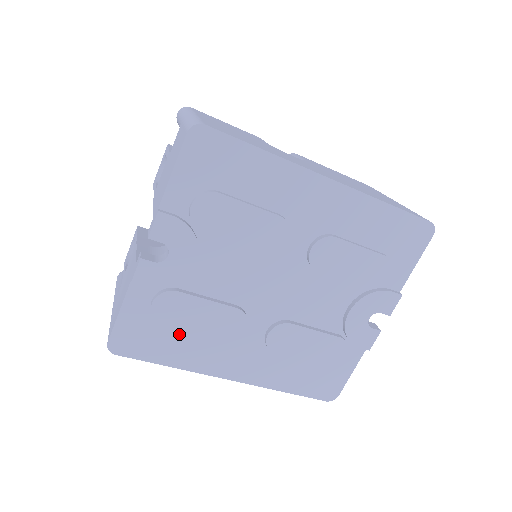
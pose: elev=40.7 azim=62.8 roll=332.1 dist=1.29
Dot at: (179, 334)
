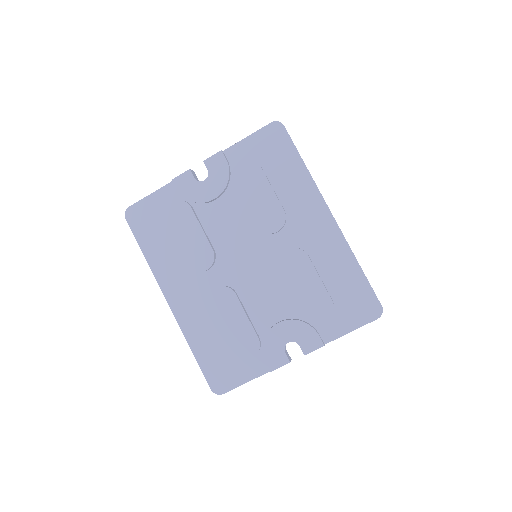
Dot at: (168, 238)
